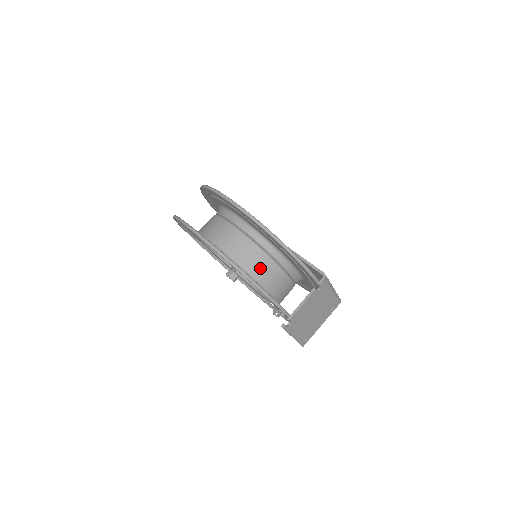
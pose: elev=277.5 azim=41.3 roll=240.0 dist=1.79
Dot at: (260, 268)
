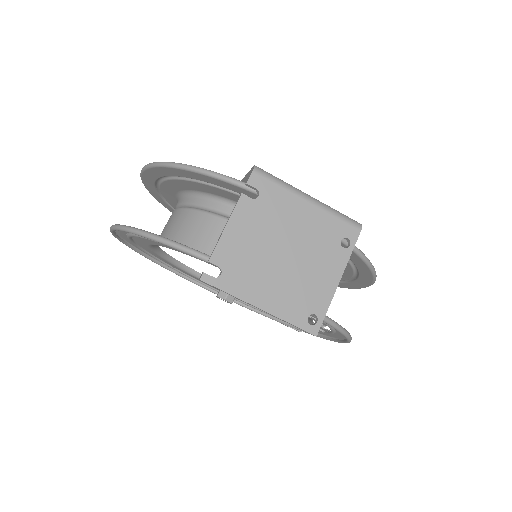
Dot at: (200, 234)
